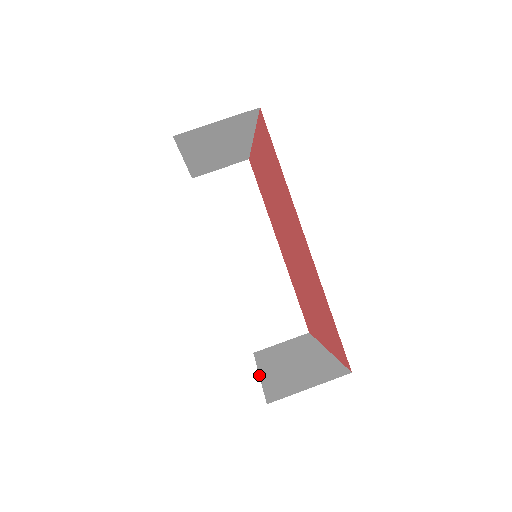
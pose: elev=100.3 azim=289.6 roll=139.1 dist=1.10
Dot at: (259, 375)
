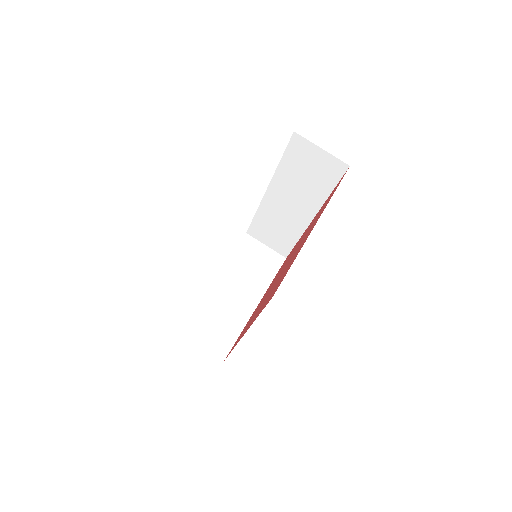
Dot at: (211, 283)
